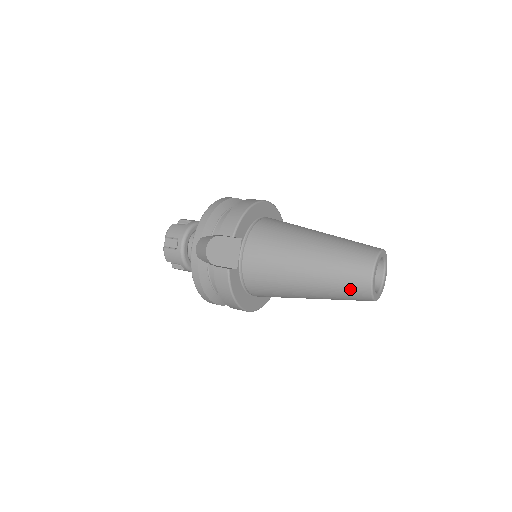
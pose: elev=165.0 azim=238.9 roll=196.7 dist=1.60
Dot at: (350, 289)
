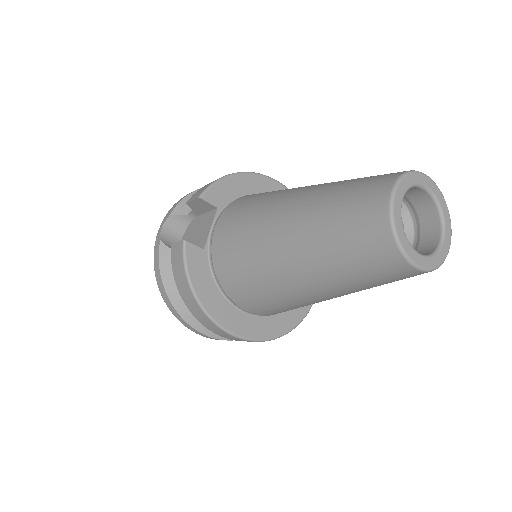
Dot at: (356, 238)
